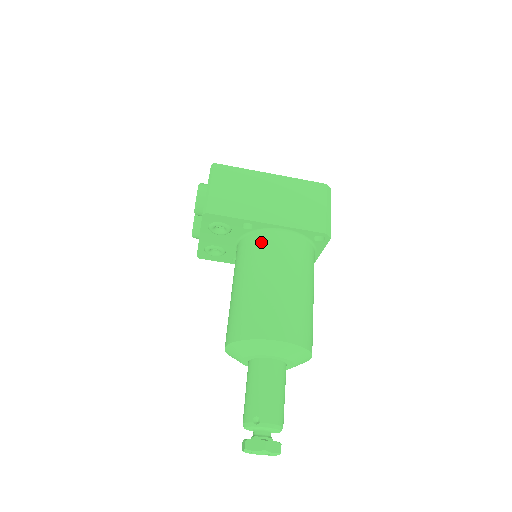
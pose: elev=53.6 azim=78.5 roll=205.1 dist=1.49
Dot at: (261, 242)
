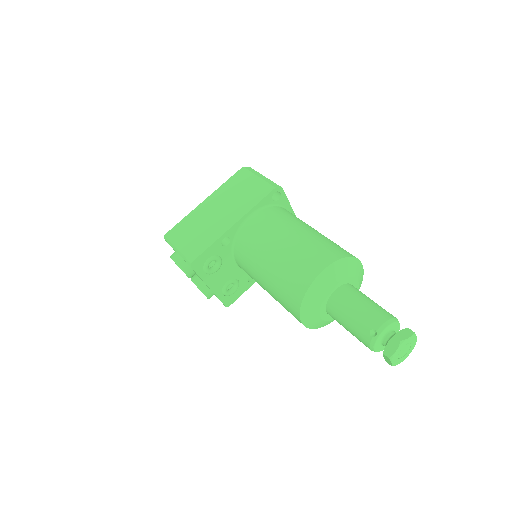
Dot at: (245, 239)
